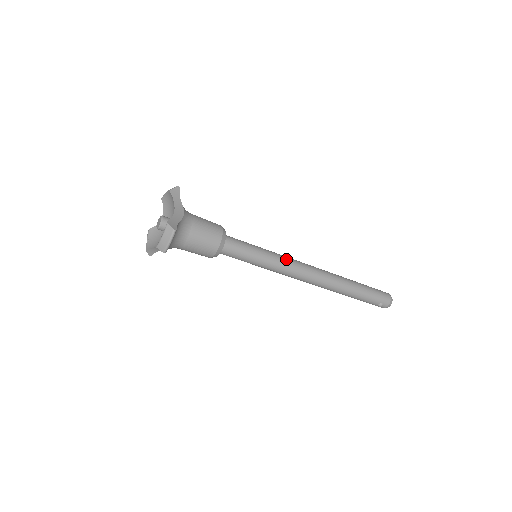
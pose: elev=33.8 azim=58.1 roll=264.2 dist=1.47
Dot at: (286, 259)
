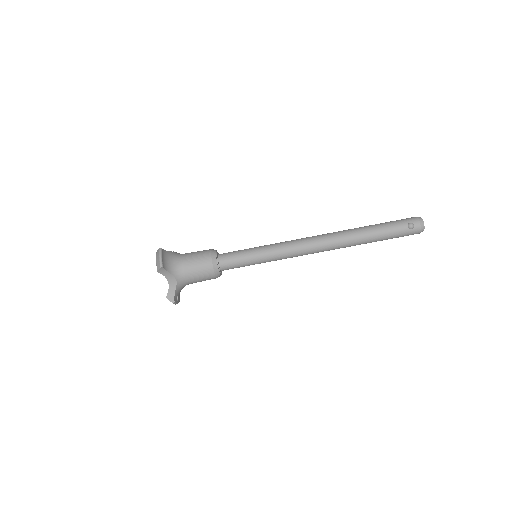
Dot at: (281, 242)
